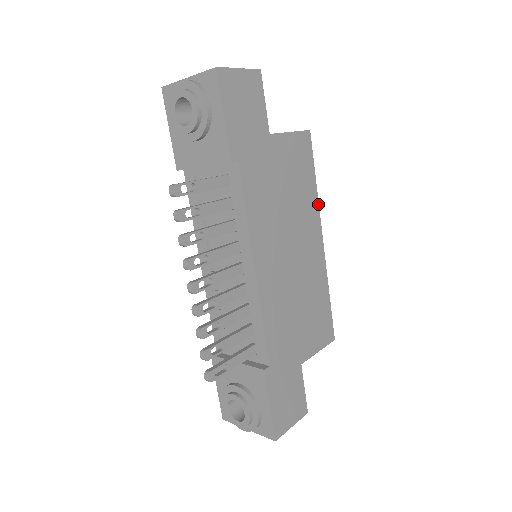
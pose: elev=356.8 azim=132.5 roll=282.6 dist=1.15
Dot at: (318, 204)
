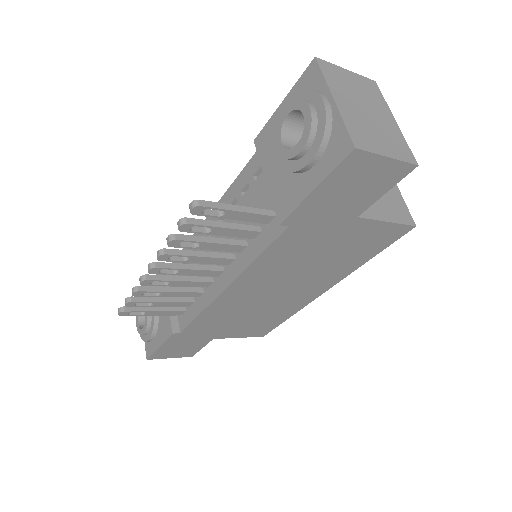
Dot at: (351, 272)
